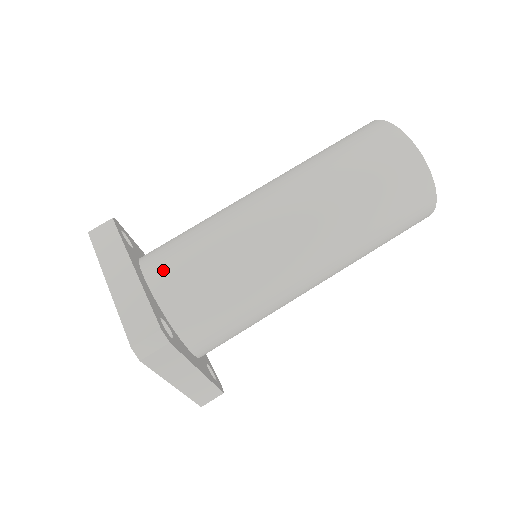
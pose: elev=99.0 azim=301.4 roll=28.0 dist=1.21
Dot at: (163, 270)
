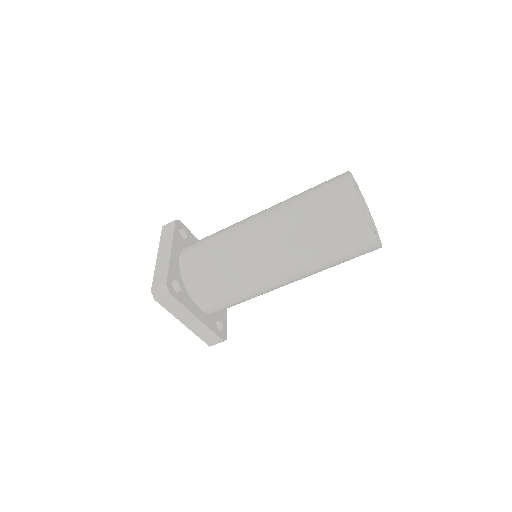
Dot at: (210, 305)
